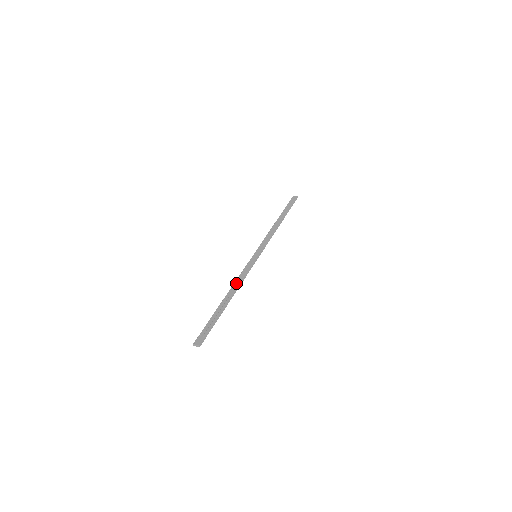
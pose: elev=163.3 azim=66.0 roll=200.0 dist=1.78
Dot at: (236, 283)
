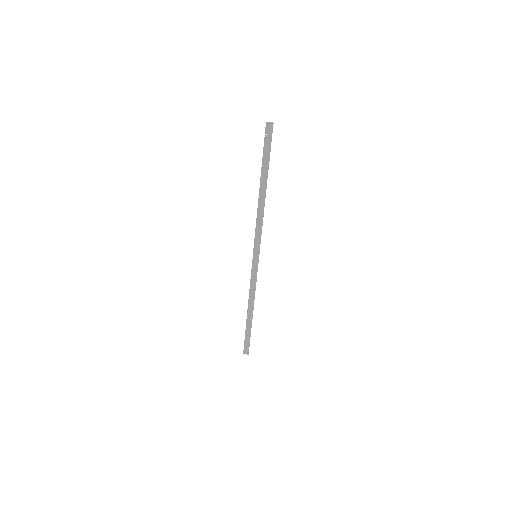
Dot at: (251, 296)
